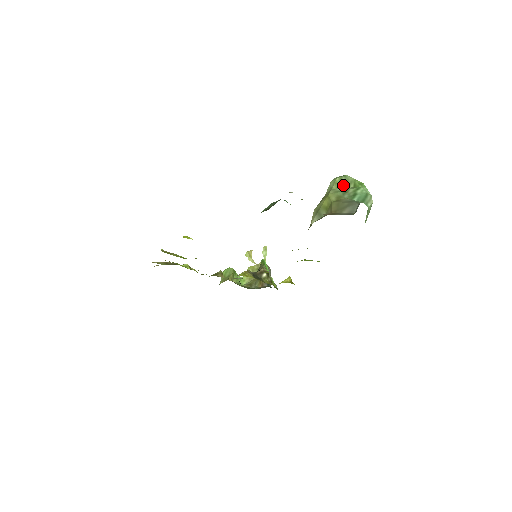
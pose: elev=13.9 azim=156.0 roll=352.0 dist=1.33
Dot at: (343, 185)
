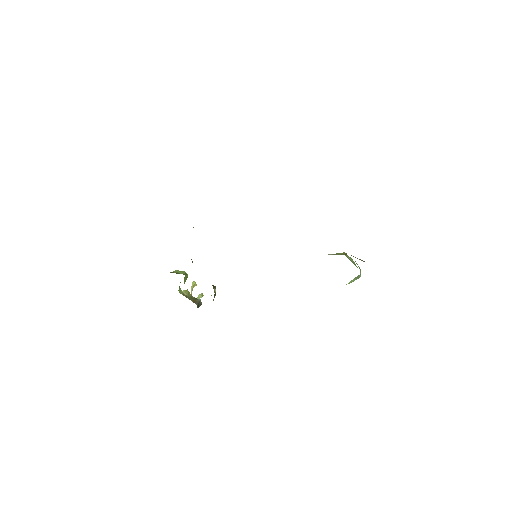
Dot at: (350, 259)
